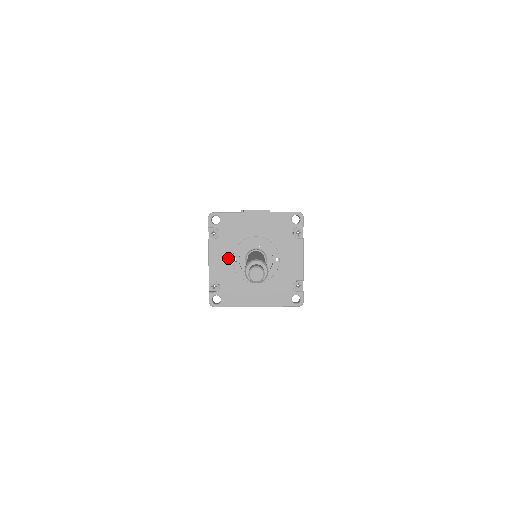
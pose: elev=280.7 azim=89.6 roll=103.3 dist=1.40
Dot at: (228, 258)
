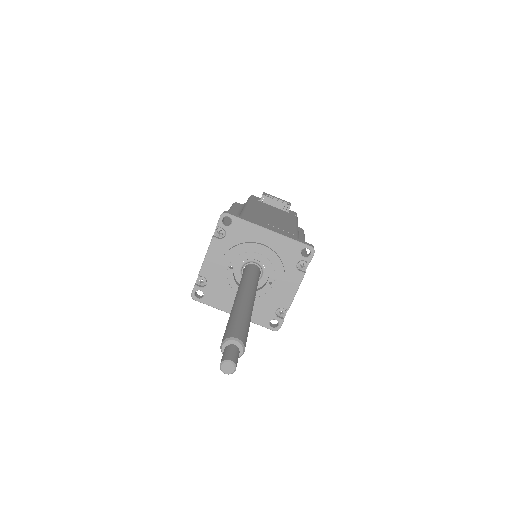
Dot at: (225, 263)
